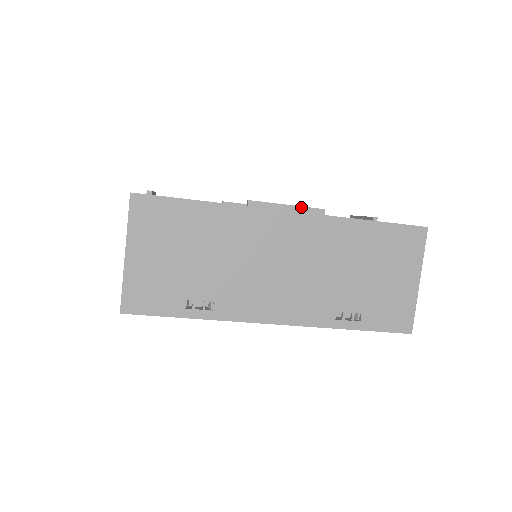
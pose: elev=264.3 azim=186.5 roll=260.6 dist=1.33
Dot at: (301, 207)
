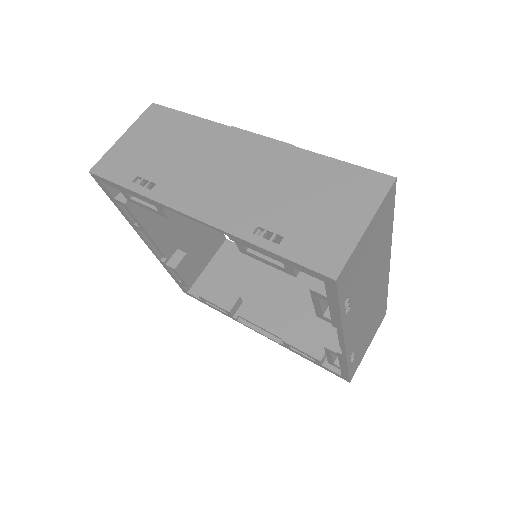
Dot at: occluded
